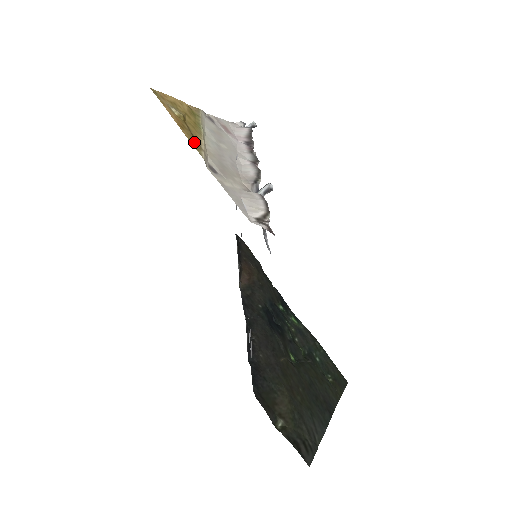
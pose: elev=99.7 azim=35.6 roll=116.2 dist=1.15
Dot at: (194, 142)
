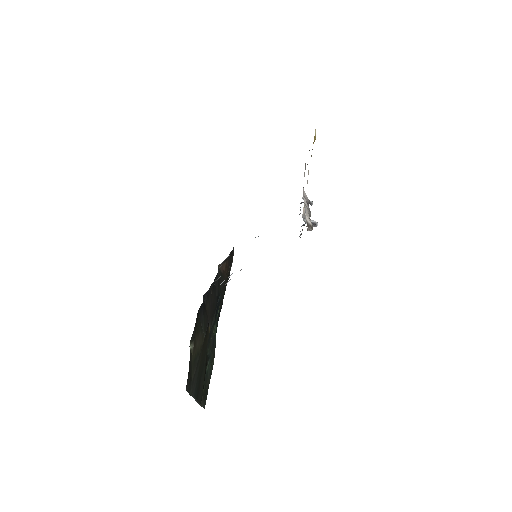
Dot at: occluded
